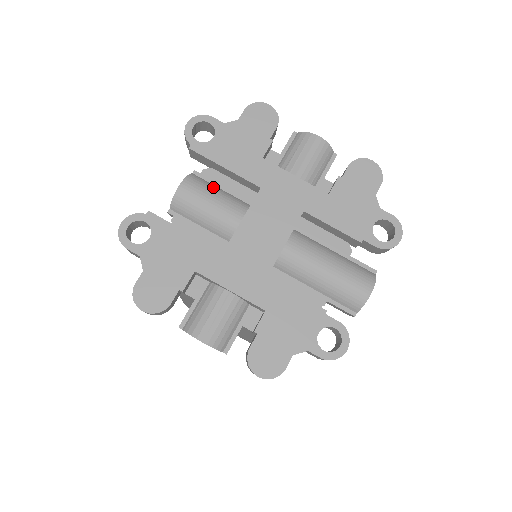
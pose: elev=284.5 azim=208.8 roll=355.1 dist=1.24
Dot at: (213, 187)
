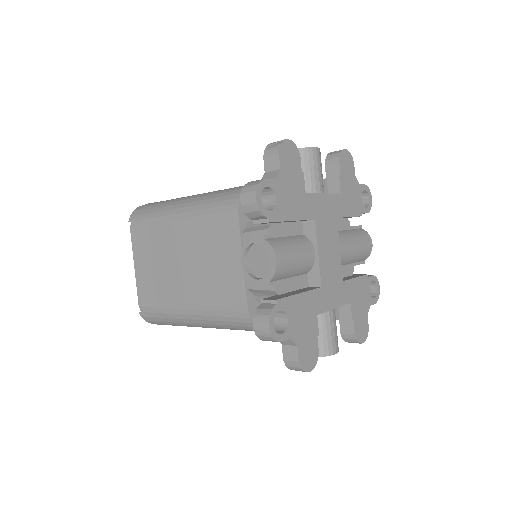
Dot at: (285, 241)
